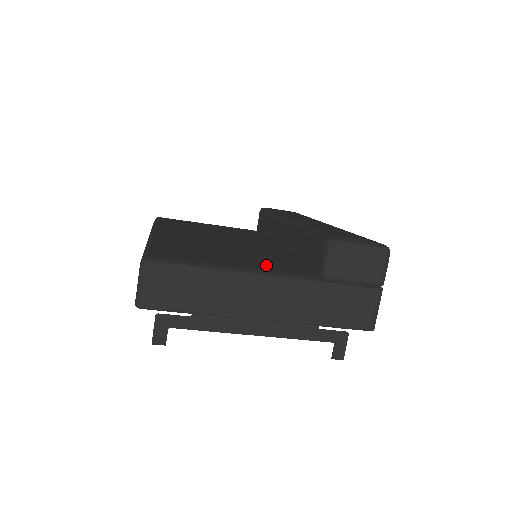
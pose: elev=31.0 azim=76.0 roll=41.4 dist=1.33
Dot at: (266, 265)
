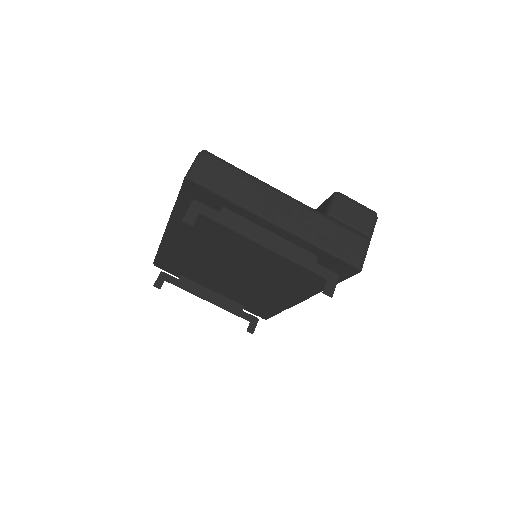
Dot at: occluded
